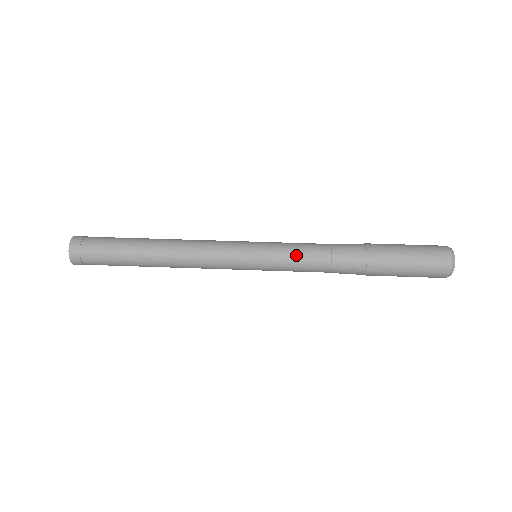
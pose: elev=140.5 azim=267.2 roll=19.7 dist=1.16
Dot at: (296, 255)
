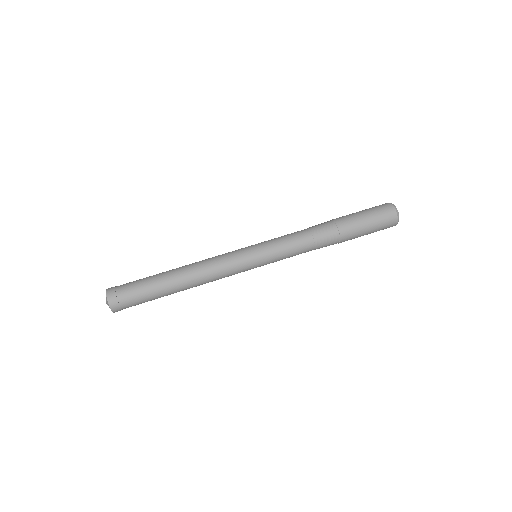
Dot at: (287, 245)
